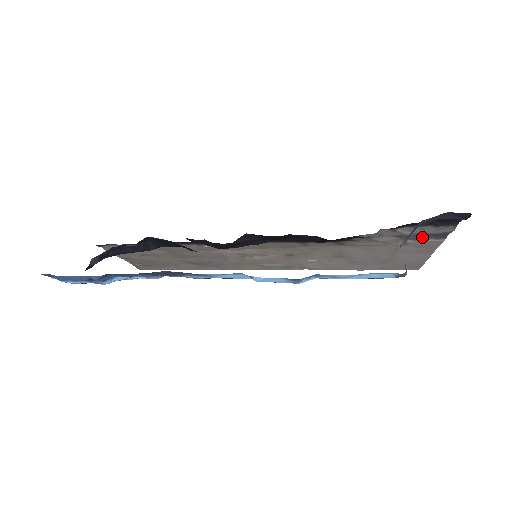
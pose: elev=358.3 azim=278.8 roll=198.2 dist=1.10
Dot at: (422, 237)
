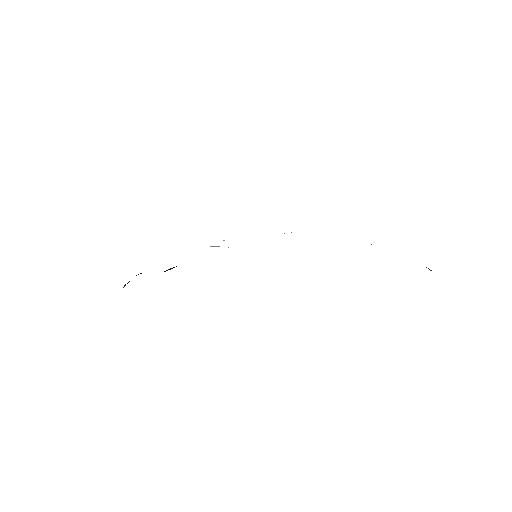
Dot at: occluded
